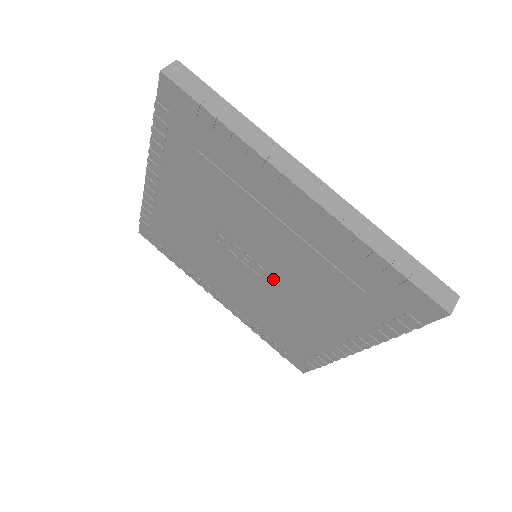
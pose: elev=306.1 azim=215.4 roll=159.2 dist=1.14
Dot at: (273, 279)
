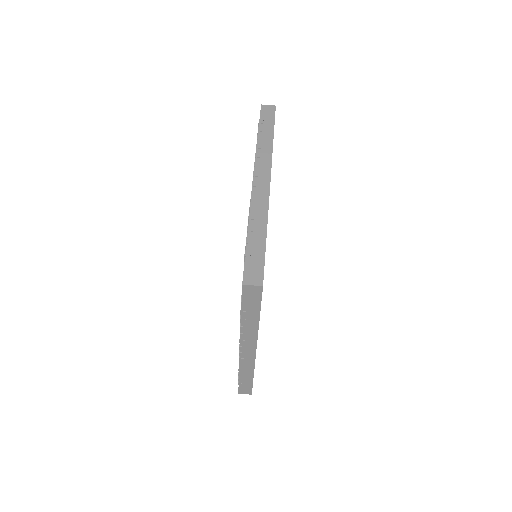
Dot at: occluded
